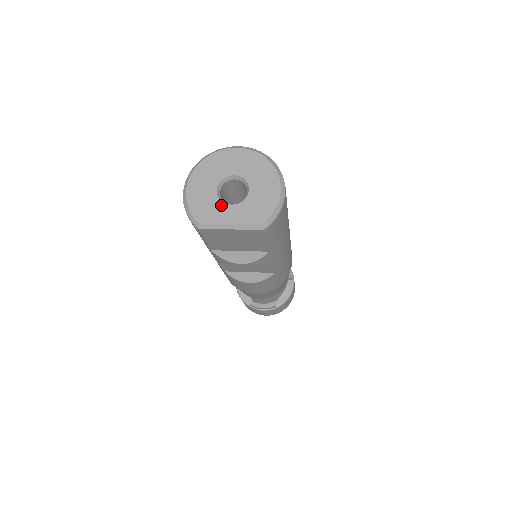
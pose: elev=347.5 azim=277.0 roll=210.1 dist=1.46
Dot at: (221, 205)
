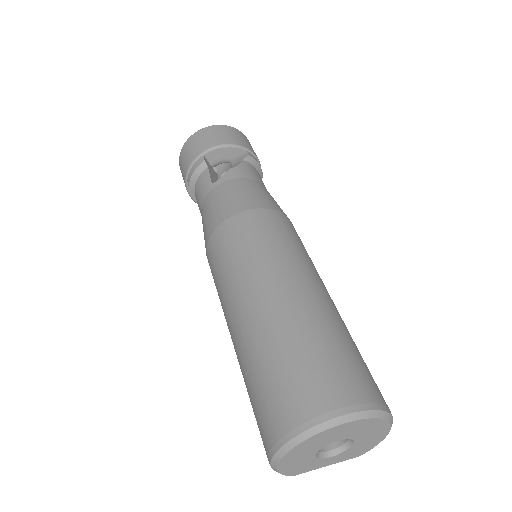
Dot at: (319, 461)
